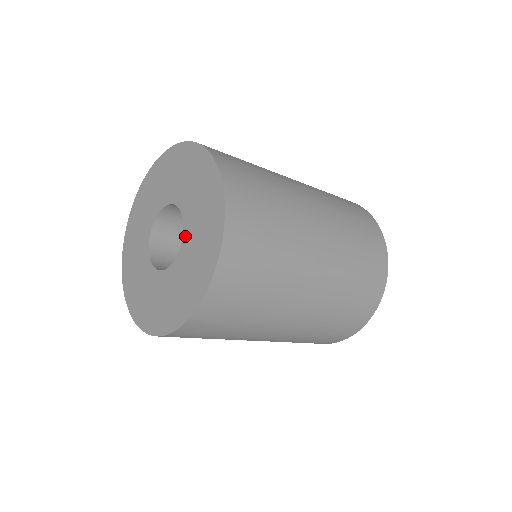
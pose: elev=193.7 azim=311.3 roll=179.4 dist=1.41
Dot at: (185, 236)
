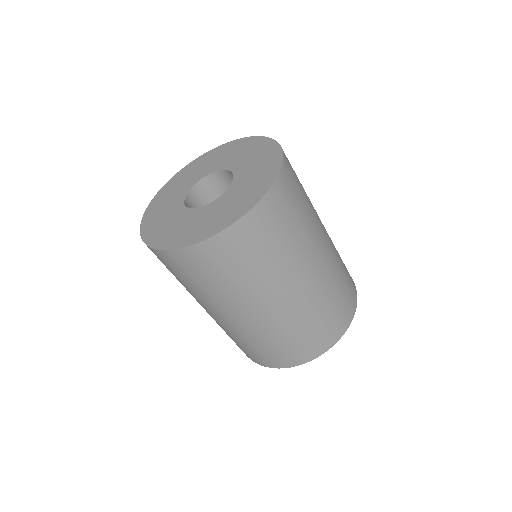
Dot at: (217, 200)
